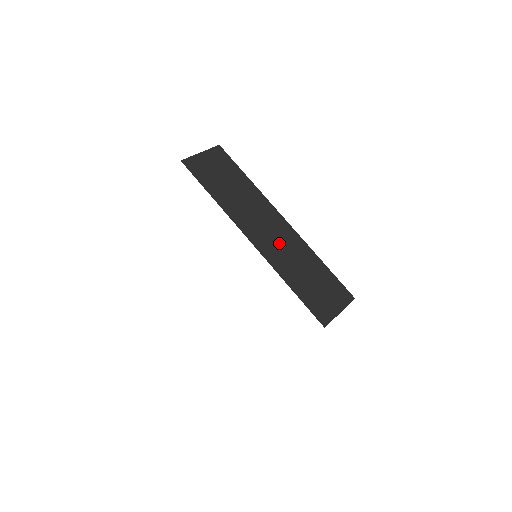
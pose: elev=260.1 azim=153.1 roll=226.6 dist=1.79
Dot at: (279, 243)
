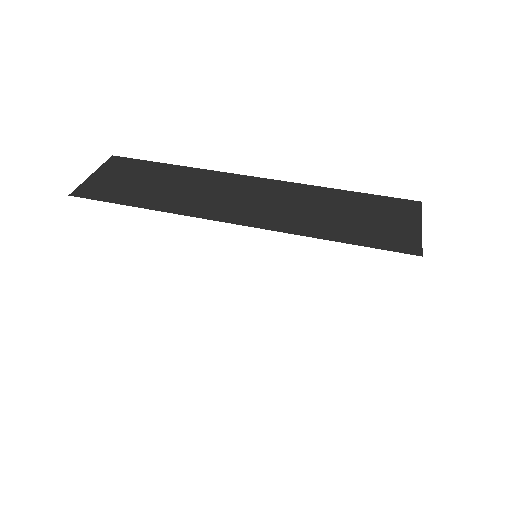
Dot at: (271, 203)
